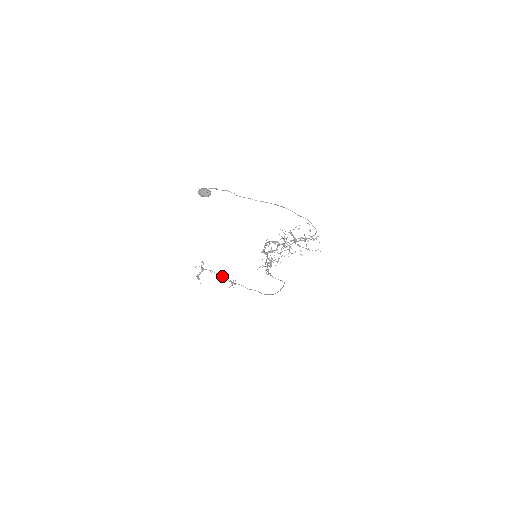
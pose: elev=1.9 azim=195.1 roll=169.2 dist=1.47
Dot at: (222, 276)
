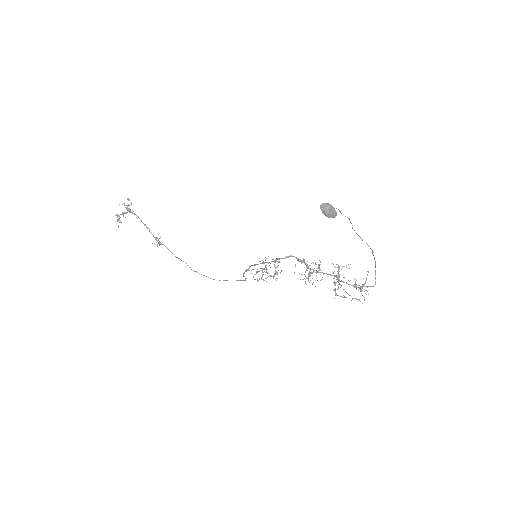
Dot at: (148, 228)
